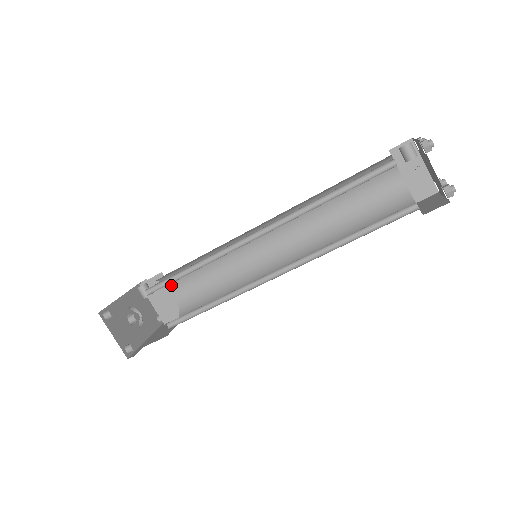
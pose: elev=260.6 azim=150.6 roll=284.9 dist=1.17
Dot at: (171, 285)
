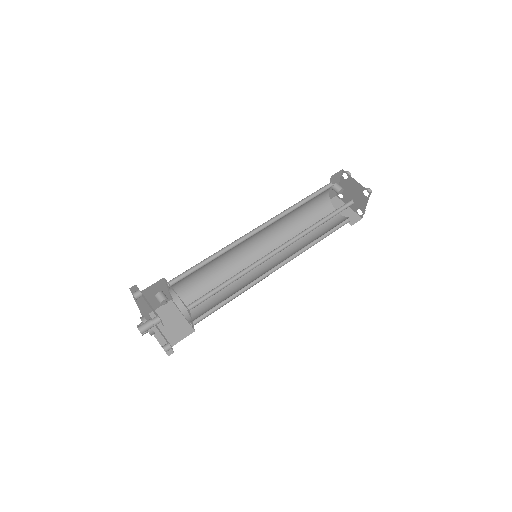
Dot at: (181, 305)
